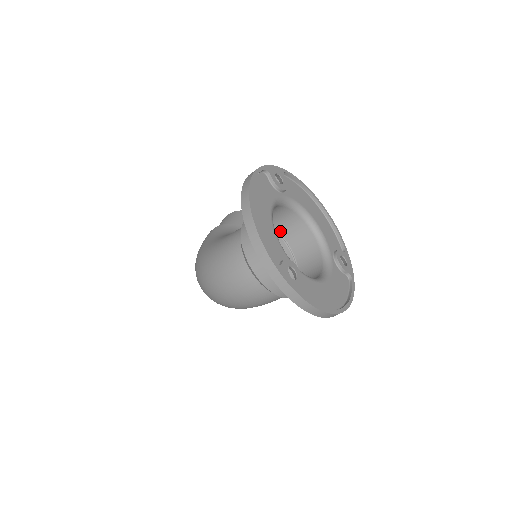
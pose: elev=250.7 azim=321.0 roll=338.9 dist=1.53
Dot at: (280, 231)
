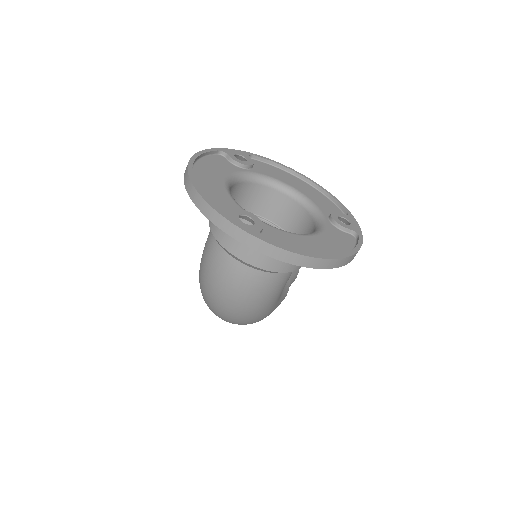
Dot at: (270, 218)
